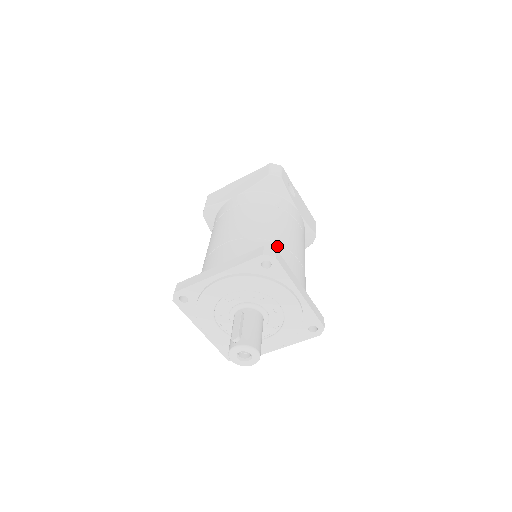
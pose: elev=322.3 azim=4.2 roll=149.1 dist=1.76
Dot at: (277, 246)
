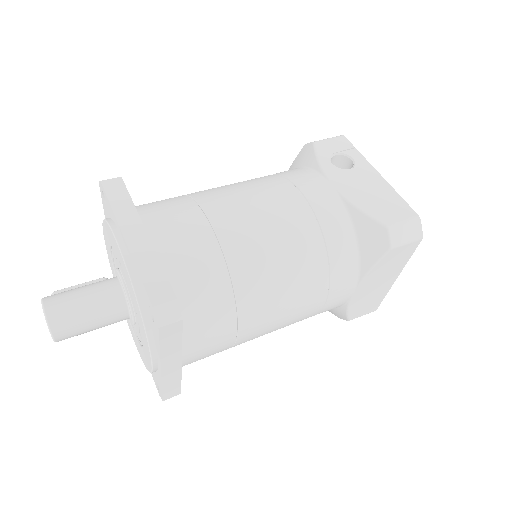
Dot at: (182, 197)
